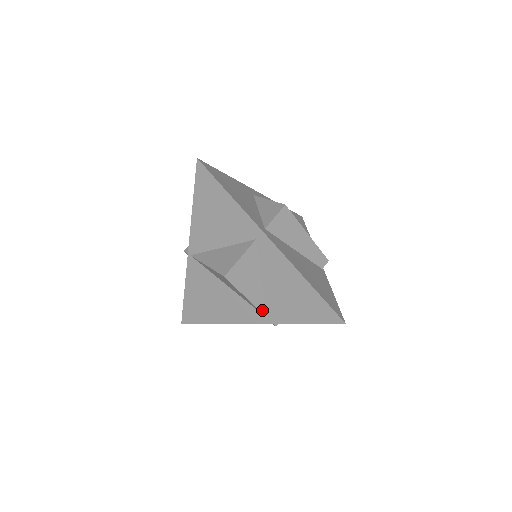
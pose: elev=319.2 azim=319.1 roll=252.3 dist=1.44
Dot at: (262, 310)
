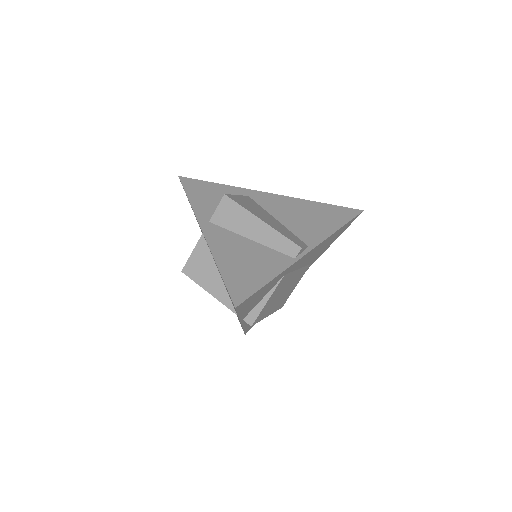
Dot at: (229, 306)
